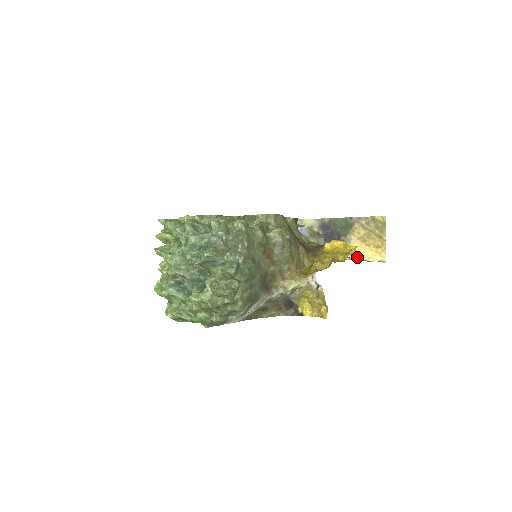
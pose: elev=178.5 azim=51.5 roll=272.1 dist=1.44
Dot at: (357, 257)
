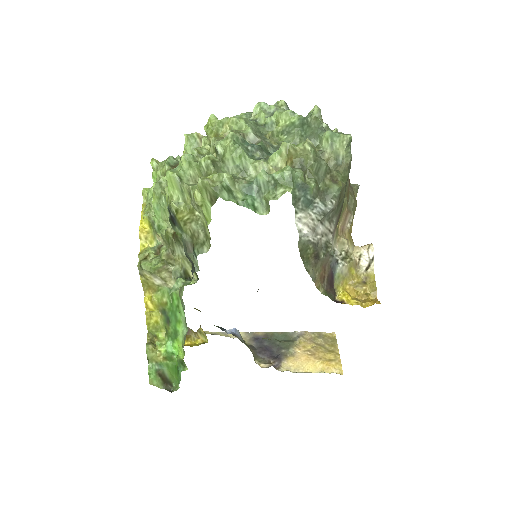
Dot at: (305, 370)
